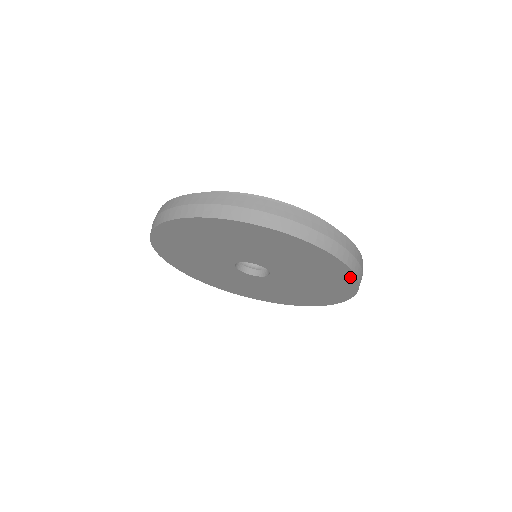
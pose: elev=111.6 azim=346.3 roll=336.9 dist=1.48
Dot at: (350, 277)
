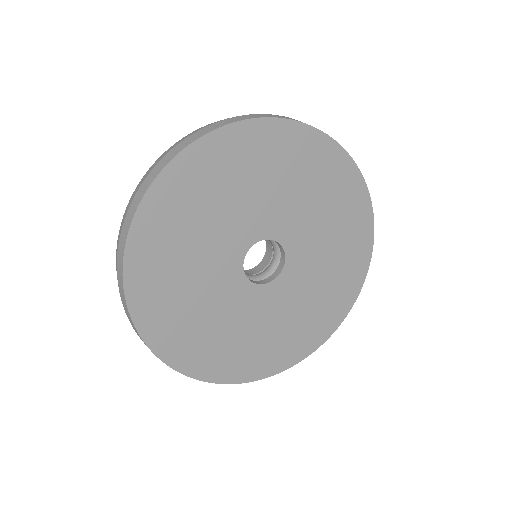
Dot at: (361, 189)
